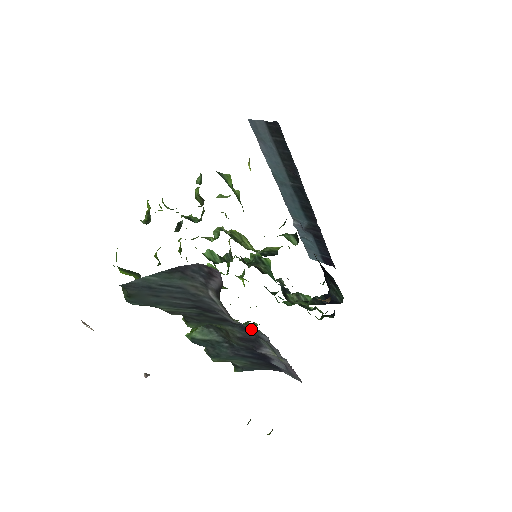
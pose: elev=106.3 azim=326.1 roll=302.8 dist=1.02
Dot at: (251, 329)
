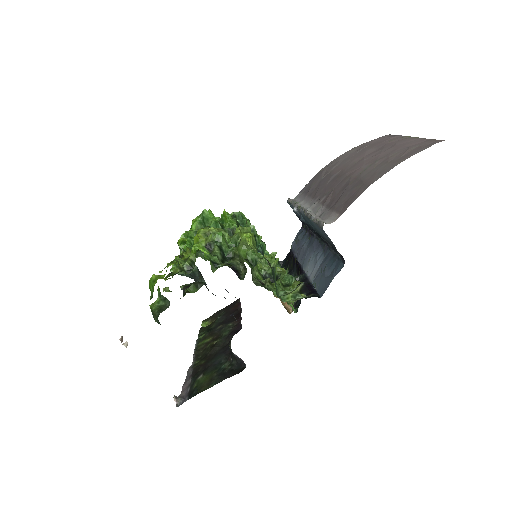
Dot at: occluded
